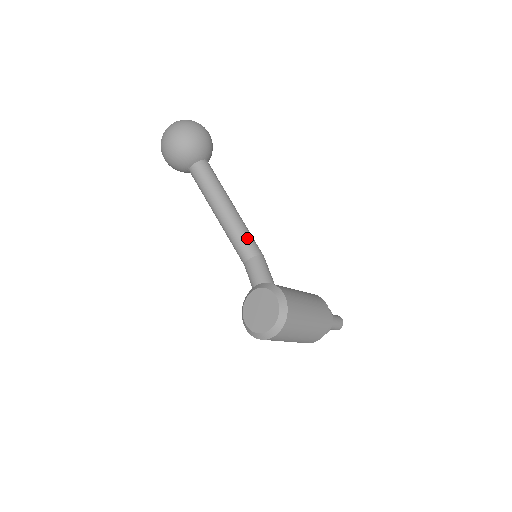
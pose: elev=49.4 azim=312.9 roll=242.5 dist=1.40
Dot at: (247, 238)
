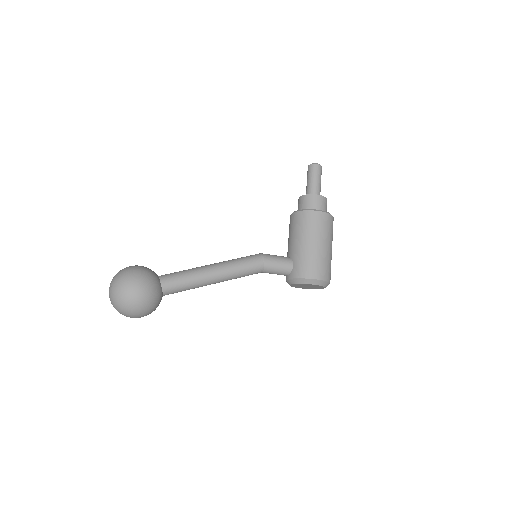
Dot at: (247, 271)
